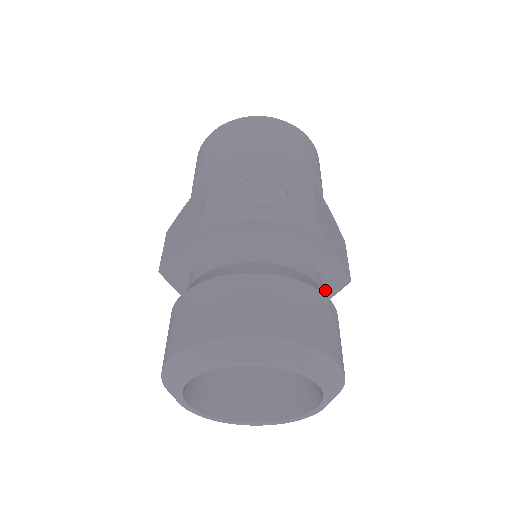
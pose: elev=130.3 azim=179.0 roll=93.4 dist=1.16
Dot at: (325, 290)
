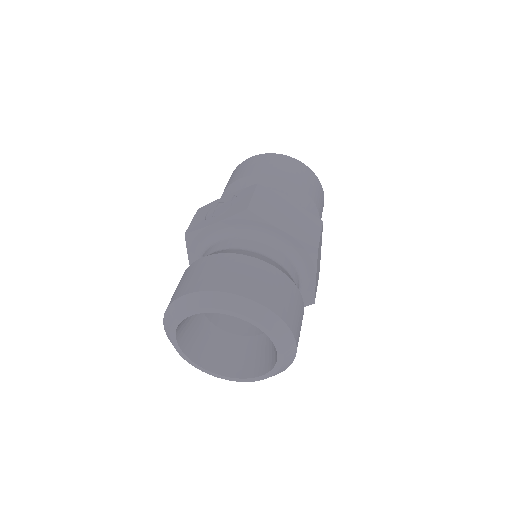
Dot at: (304, 263)
